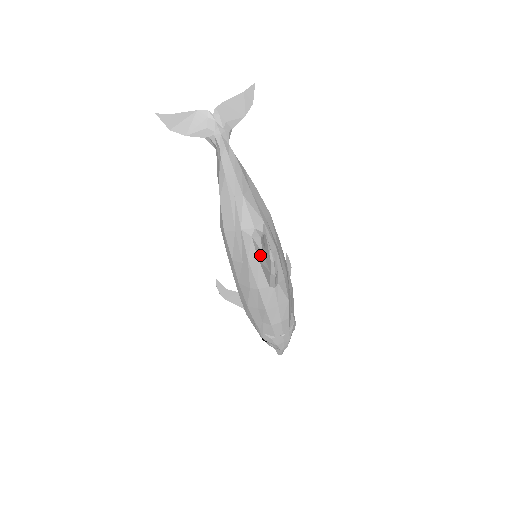
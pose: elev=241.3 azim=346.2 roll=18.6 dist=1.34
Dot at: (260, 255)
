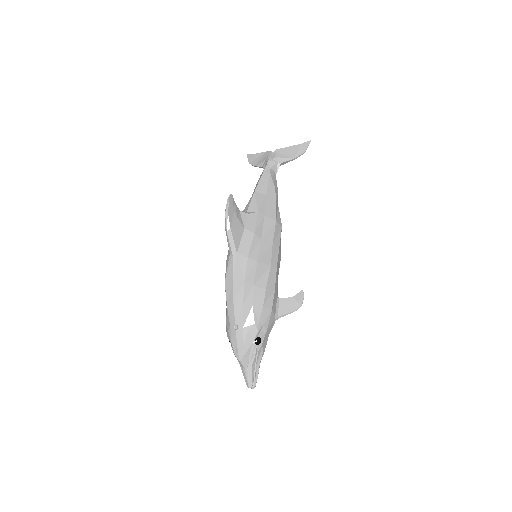
Dot at: occluded
